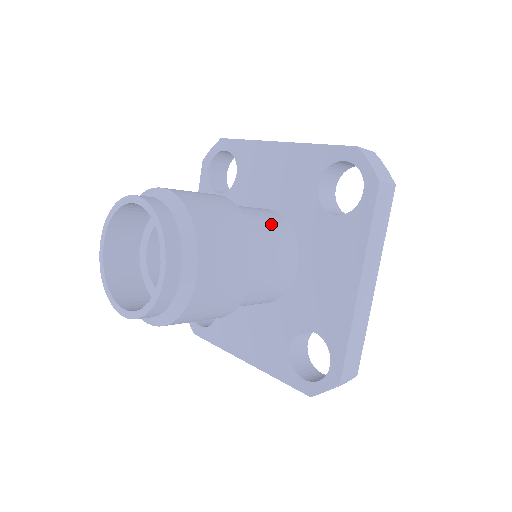
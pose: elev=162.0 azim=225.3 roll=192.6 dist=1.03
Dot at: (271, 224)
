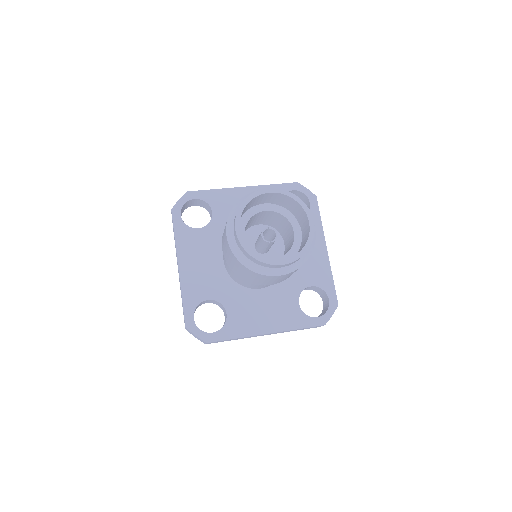
Dot at: occluded
